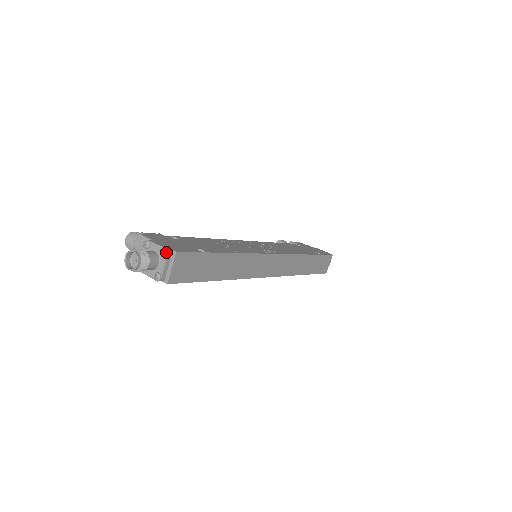
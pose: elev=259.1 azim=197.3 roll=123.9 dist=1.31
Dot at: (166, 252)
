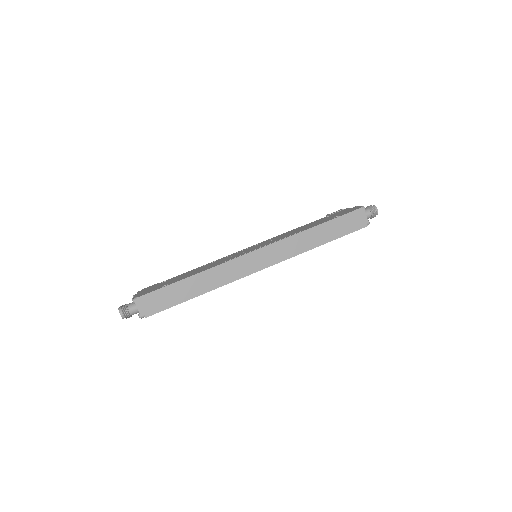
Dot at: (133, 300)
